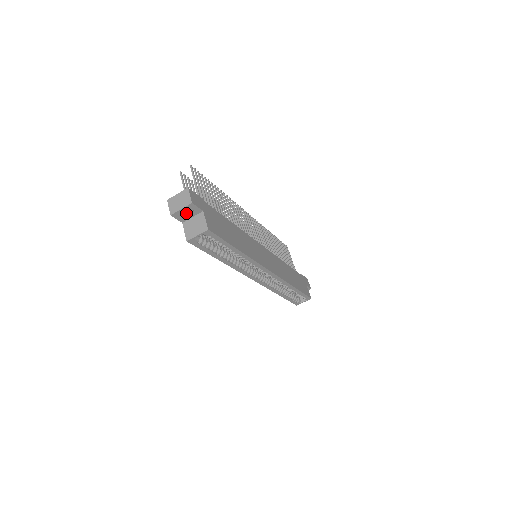
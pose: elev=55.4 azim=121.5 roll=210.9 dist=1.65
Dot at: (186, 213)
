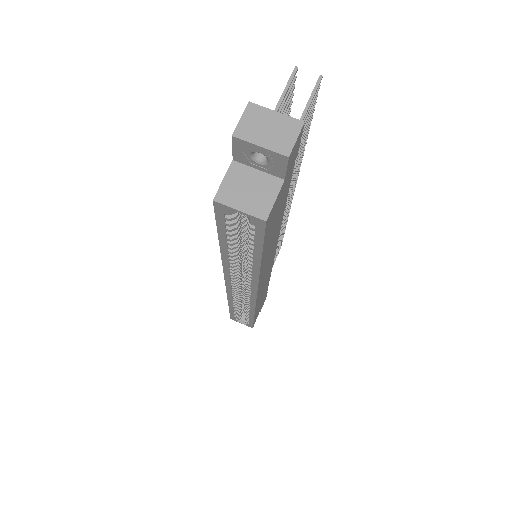
Dot at: (257, 155)
